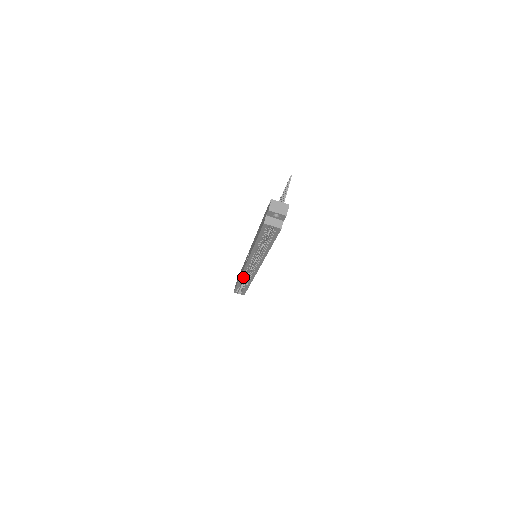
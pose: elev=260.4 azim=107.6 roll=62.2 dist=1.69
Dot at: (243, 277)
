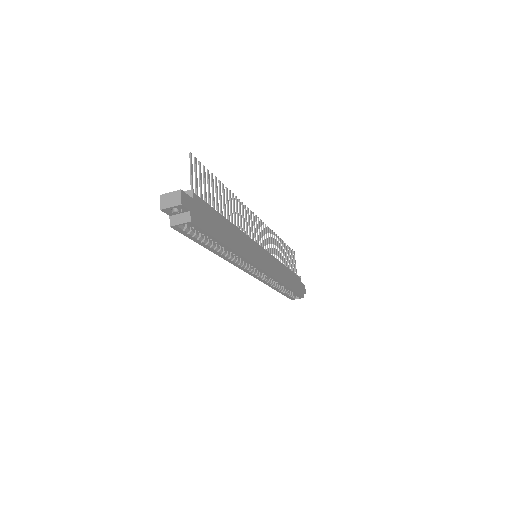
Dot at: (269, 283)
